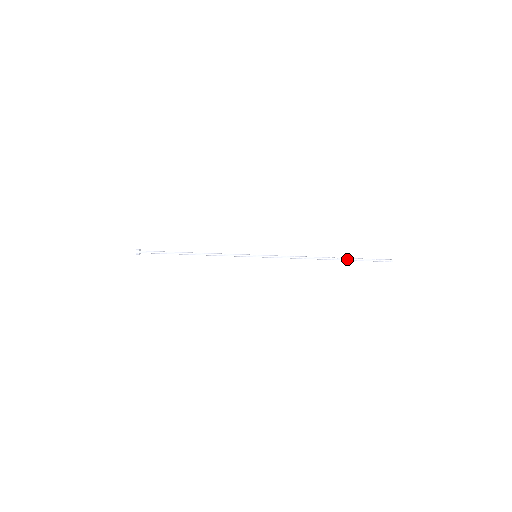
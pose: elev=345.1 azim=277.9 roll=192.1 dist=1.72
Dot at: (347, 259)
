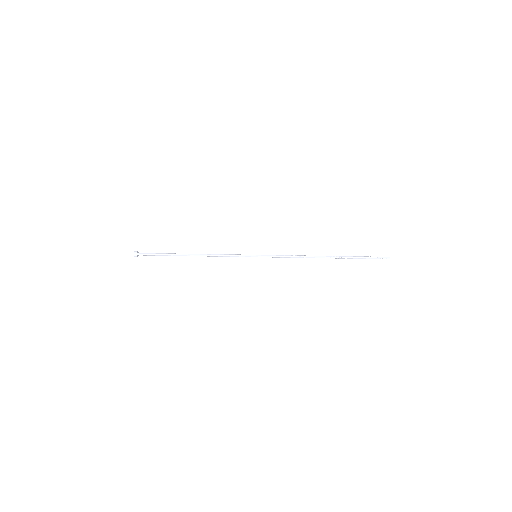
Dot at: (345, 257)
